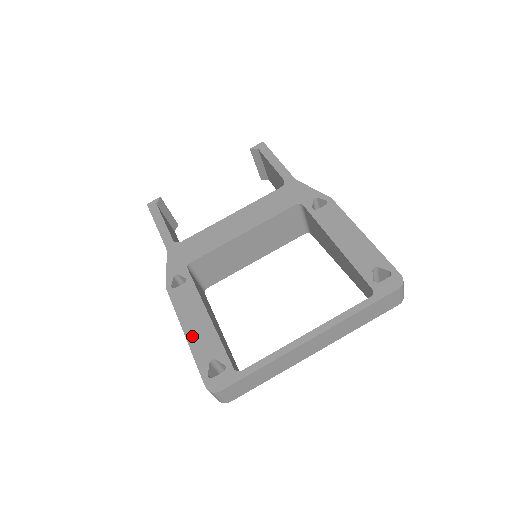
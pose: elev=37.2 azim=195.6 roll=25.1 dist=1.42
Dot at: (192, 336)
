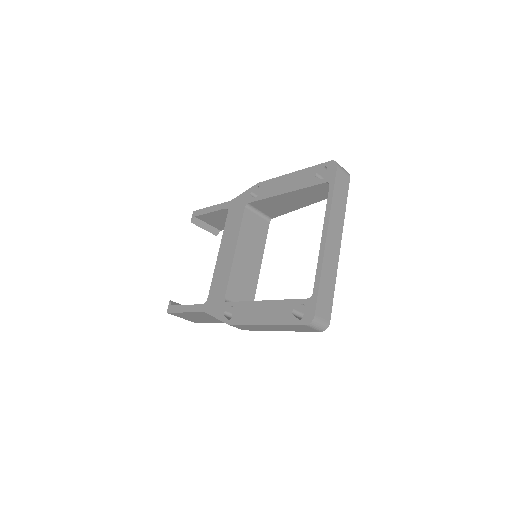
Dot at: (268, 319)
